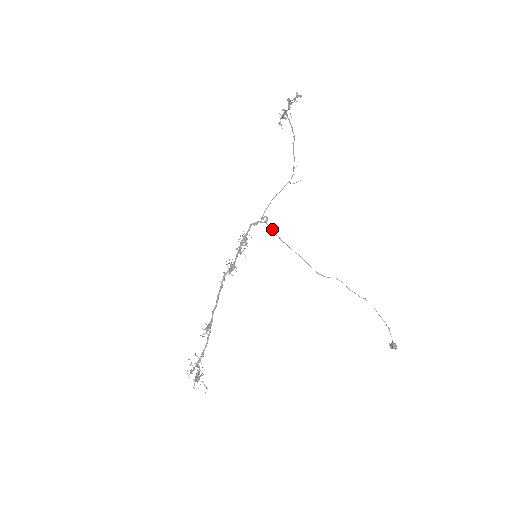
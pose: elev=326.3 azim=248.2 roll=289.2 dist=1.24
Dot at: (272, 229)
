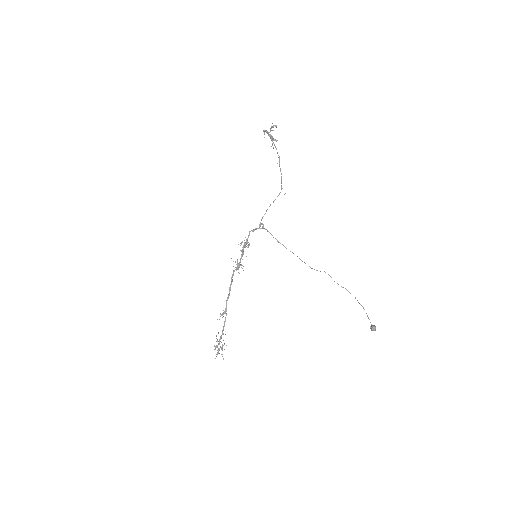
Dot at: (270, 233)
